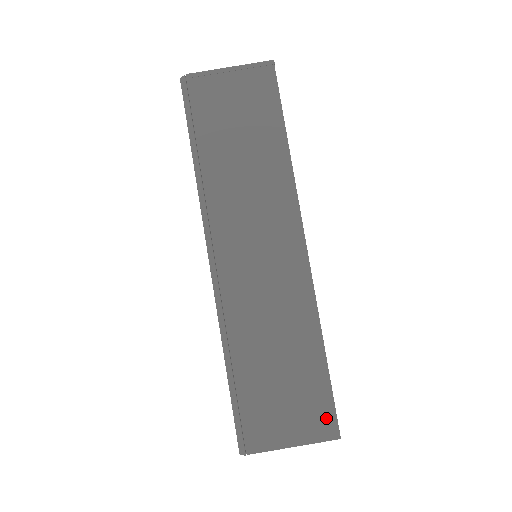
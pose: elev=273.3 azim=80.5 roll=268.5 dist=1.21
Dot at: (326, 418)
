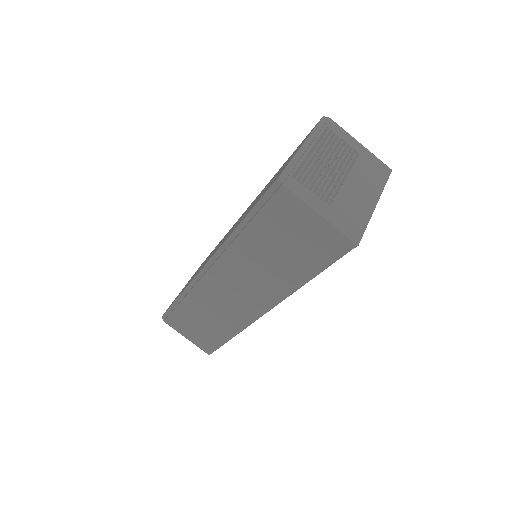
Dot at: (209, 348)
